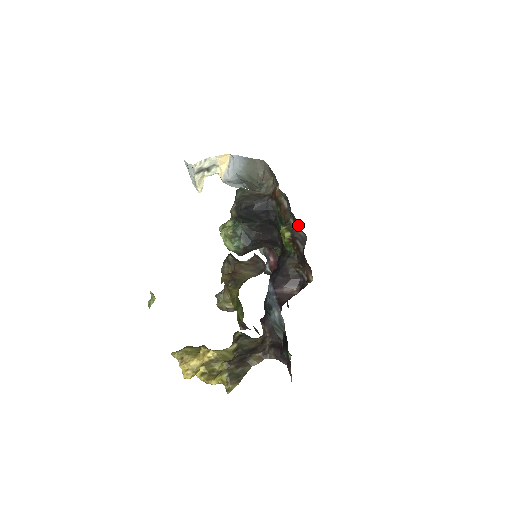
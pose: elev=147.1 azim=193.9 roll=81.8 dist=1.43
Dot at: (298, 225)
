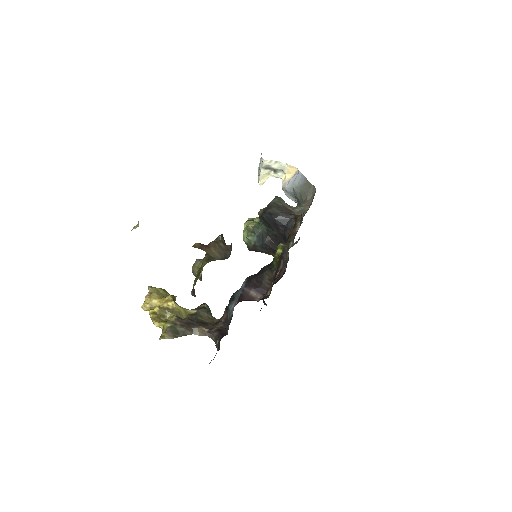
Dot at: (288, 248)
